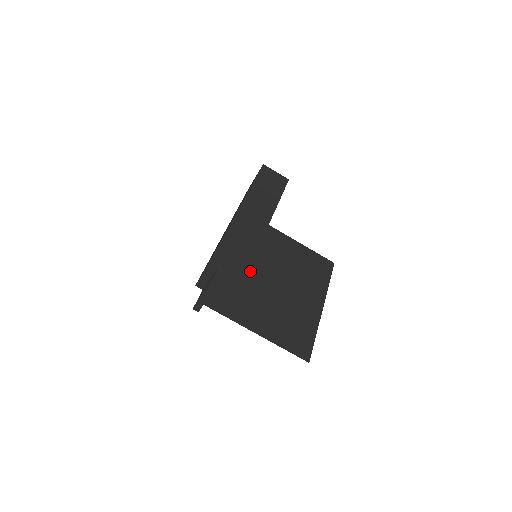
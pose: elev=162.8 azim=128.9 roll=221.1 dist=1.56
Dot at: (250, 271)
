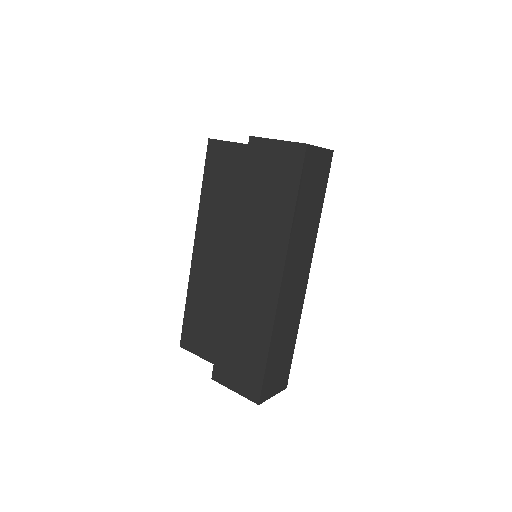
Dot at: occluded
